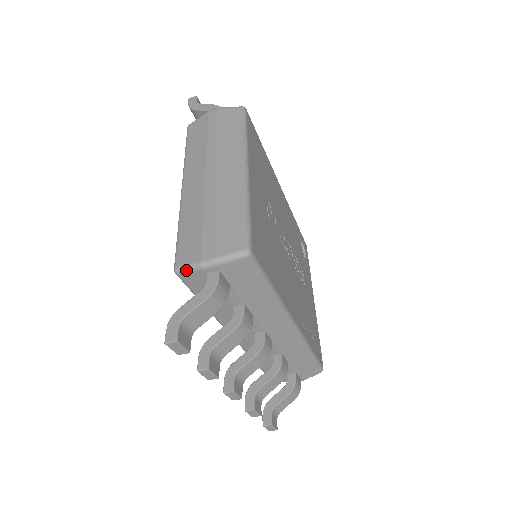
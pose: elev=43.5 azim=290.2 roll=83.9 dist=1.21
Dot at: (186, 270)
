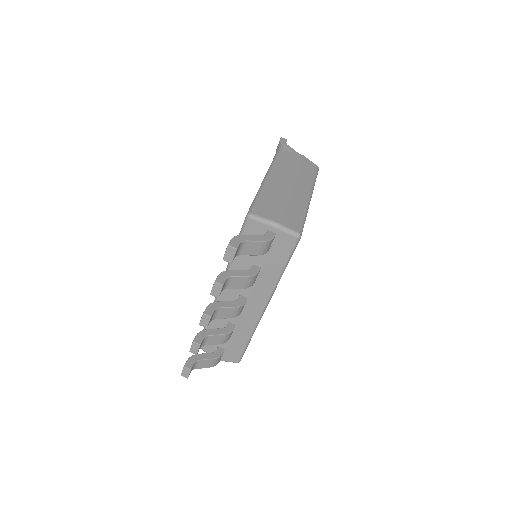
Dot at: (257, 219)
